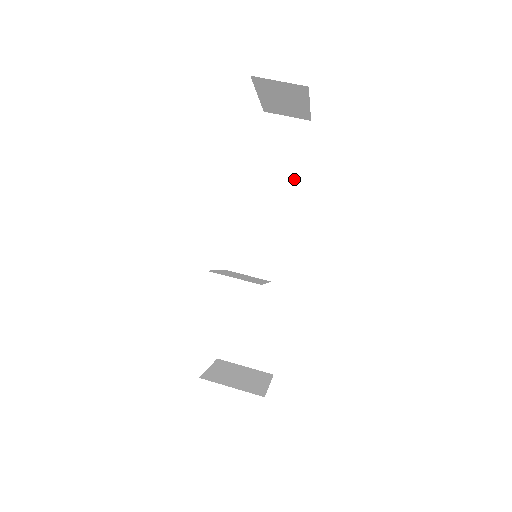
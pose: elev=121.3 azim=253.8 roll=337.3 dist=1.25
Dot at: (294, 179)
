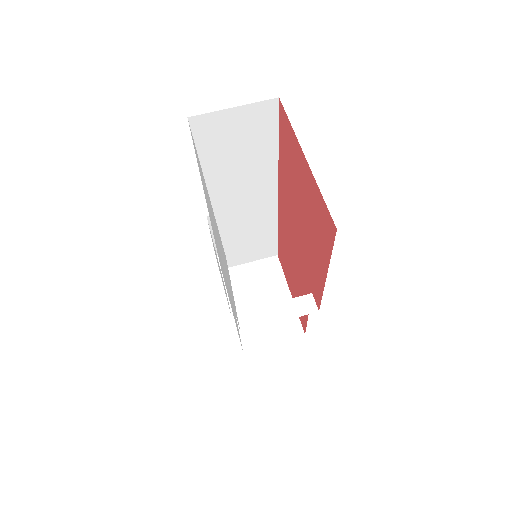
Dot at: (274, 174)
